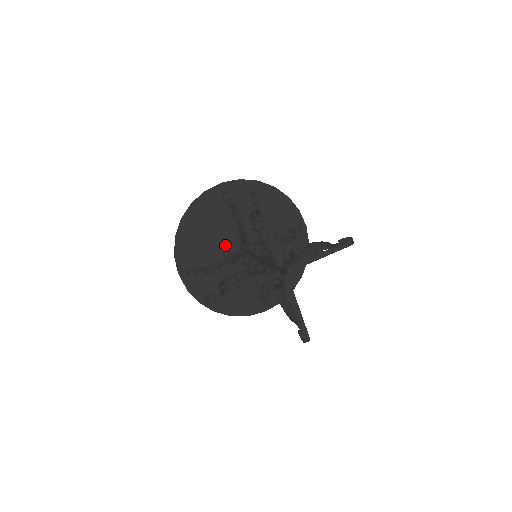
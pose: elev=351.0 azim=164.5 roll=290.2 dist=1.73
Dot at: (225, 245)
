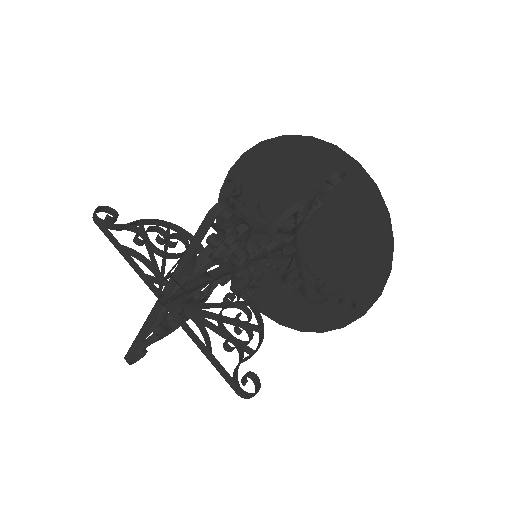
Dot at: (285, 210)
